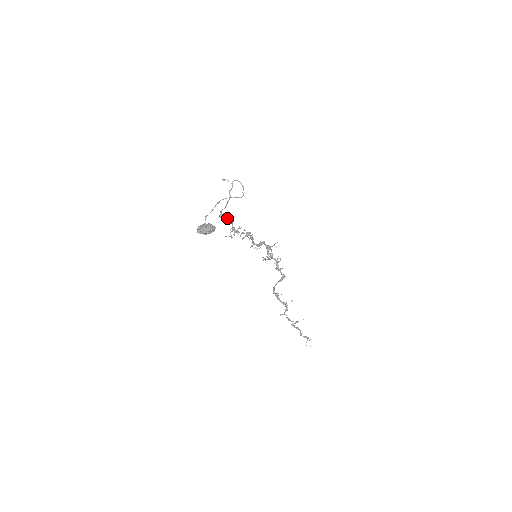
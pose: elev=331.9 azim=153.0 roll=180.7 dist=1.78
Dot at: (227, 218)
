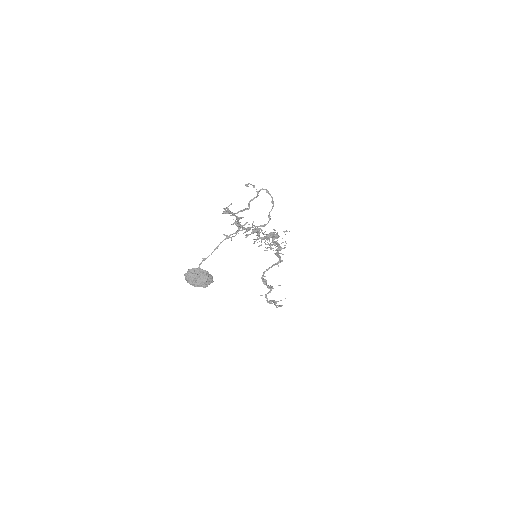
Dot at: (234, 214)
